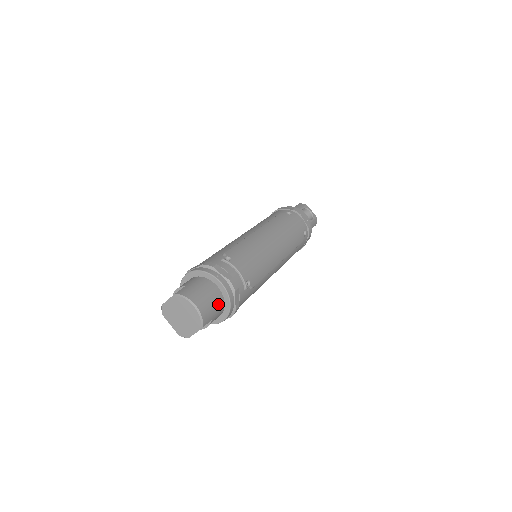
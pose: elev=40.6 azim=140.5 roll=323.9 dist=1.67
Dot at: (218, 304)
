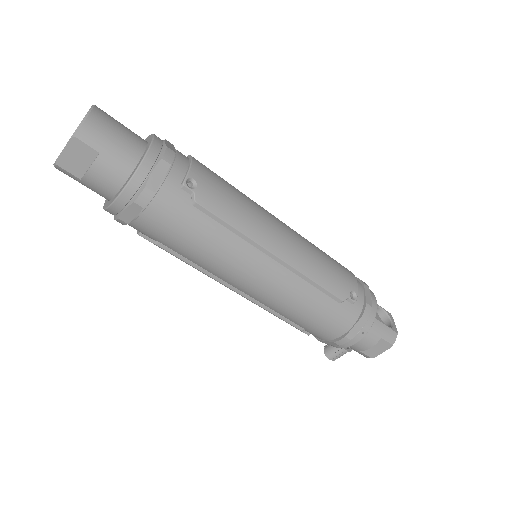
Dot at: (126, 150)
